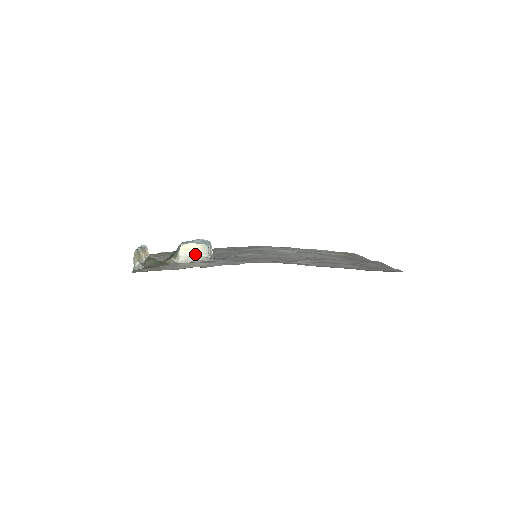
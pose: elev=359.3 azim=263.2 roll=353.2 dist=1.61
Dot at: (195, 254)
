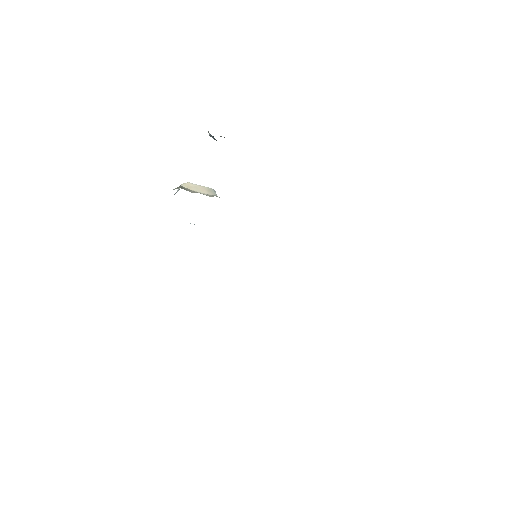
Dot at: (202, 193)
